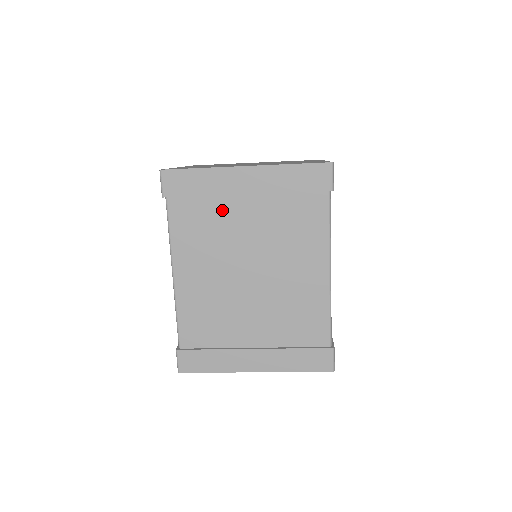
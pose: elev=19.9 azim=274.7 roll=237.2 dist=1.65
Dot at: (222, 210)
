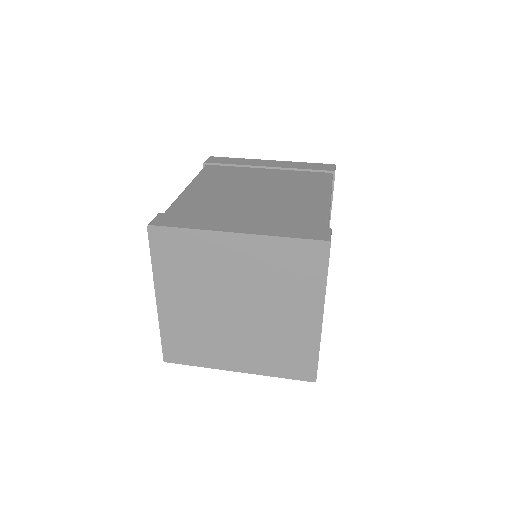
Dot at: occluded
